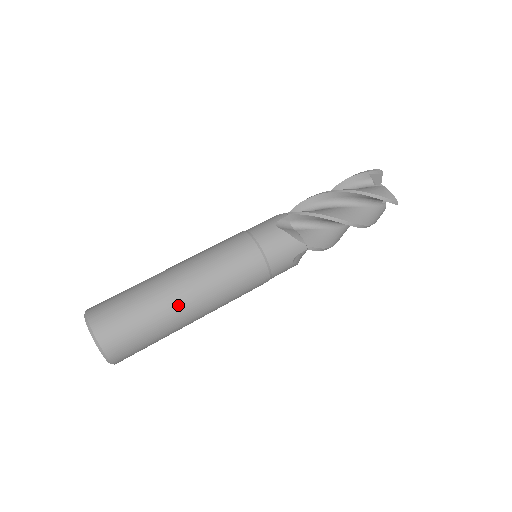
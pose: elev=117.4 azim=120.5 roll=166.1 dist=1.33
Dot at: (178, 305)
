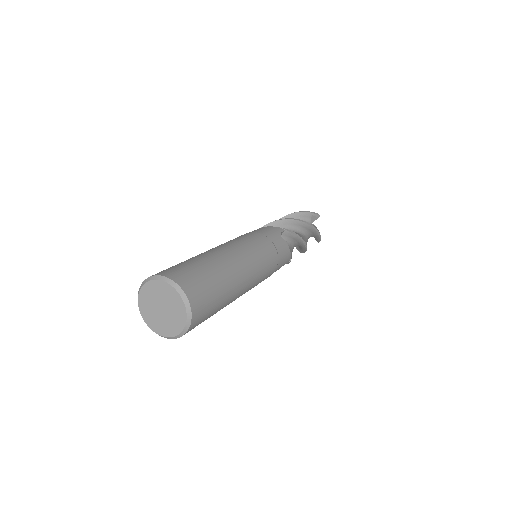
Dot at: (215, 254)
